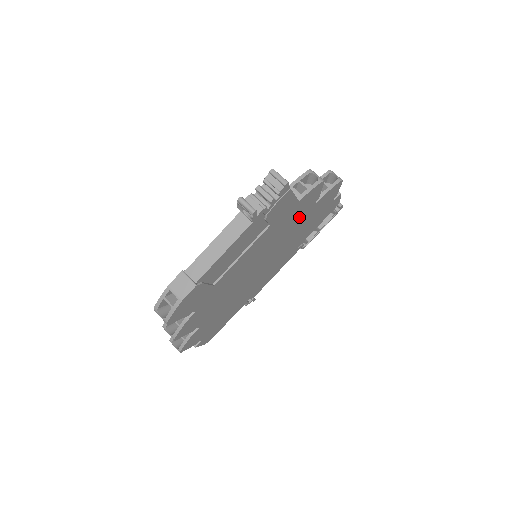
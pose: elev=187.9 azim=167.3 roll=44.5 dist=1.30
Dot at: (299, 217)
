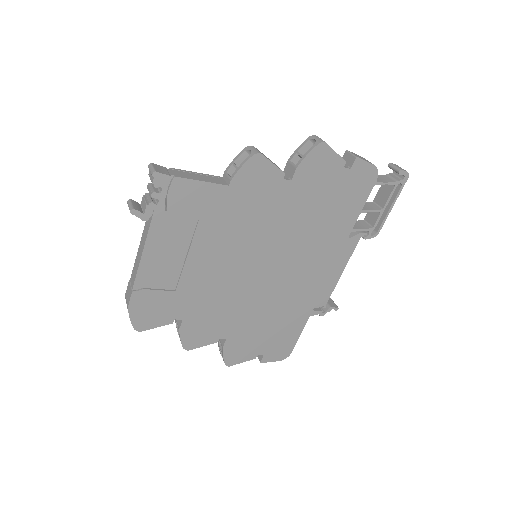
Dot at: (270, 202)
